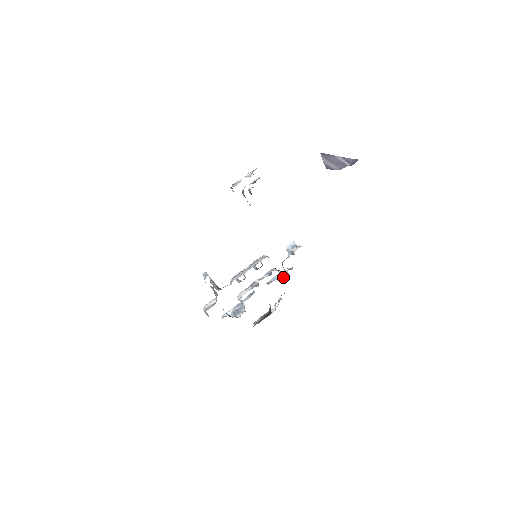
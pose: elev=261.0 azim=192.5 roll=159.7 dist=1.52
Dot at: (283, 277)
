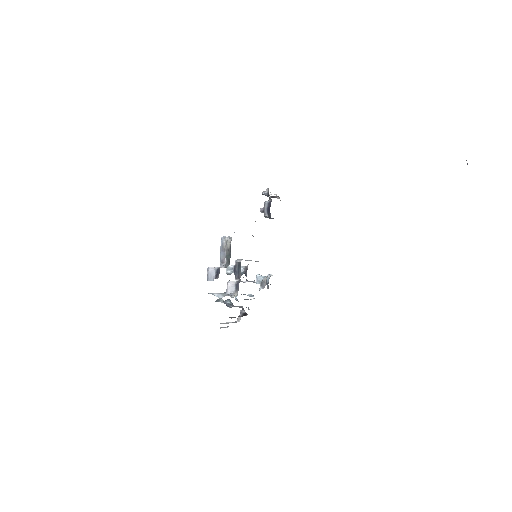
Dot at: (251, 296)
